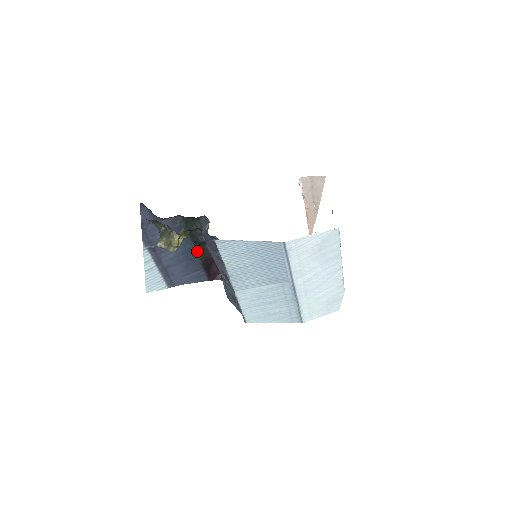
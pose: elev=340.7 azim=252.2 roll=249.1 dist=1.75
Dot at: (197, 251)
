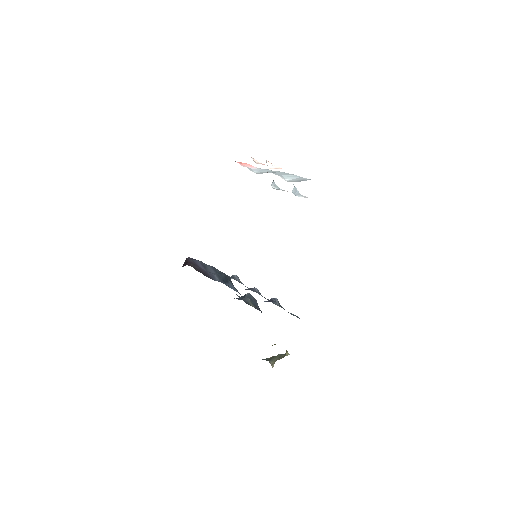
Dot at: occluded
